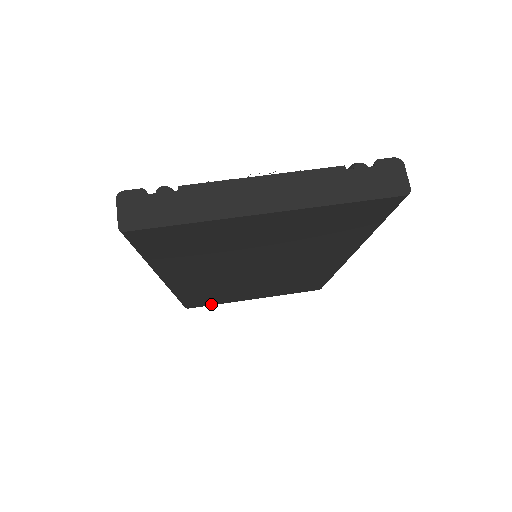
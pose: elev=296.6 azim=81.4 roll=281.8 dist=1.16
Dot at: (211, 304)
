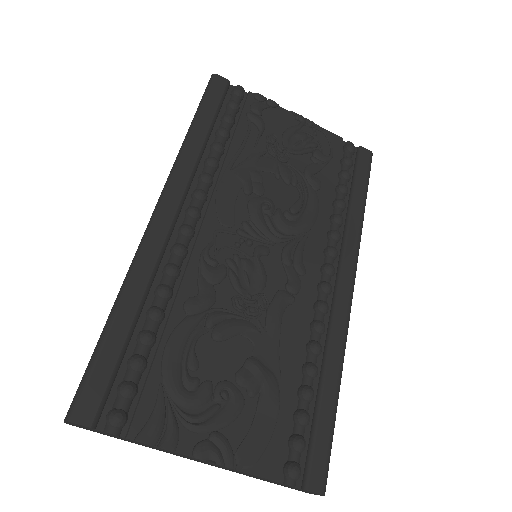
Dot at: occluded
